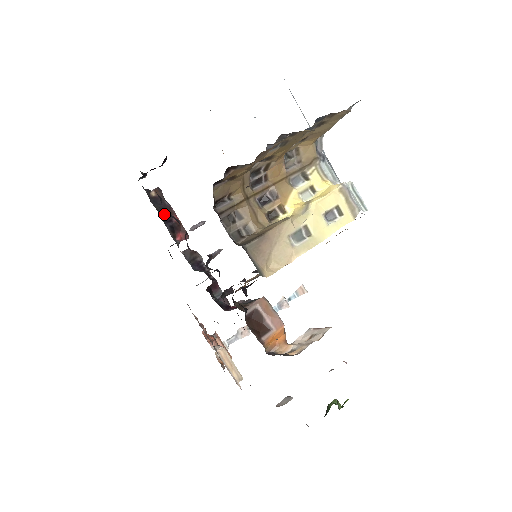
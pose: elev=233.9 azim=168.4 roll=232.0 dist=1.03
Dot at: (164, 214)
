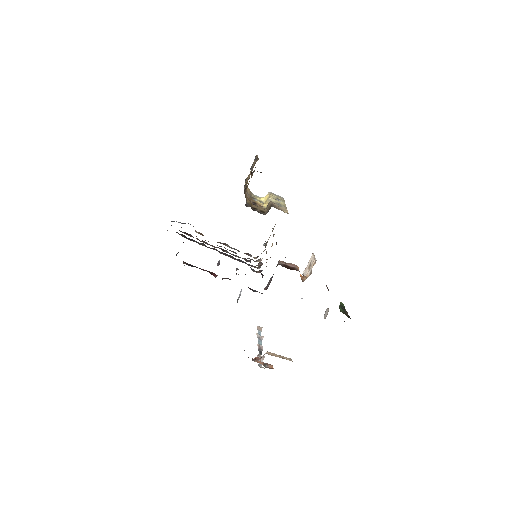
Dot at: (199, 268)
